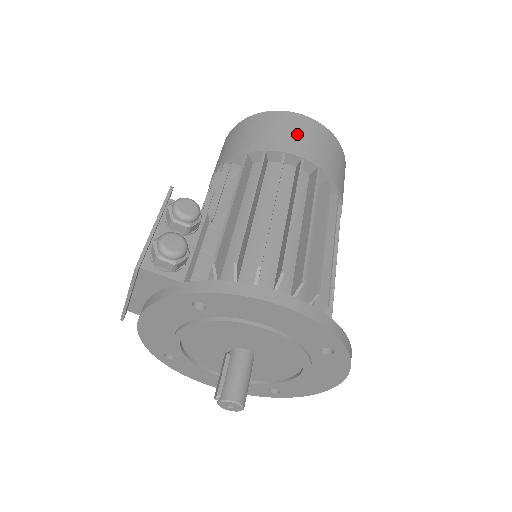
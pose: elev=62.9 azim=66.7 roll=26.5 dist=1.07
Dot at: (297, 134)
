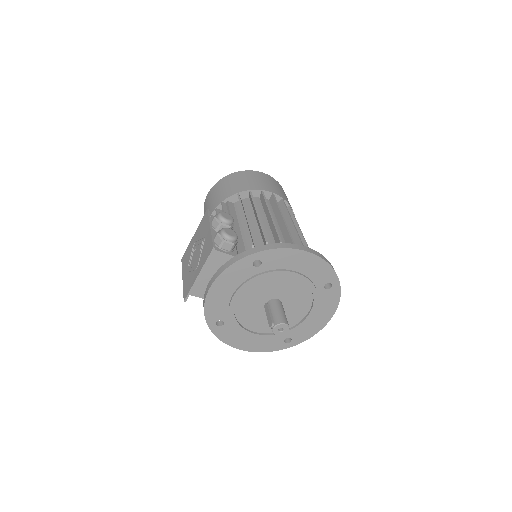
Dot at: (264, 181)
